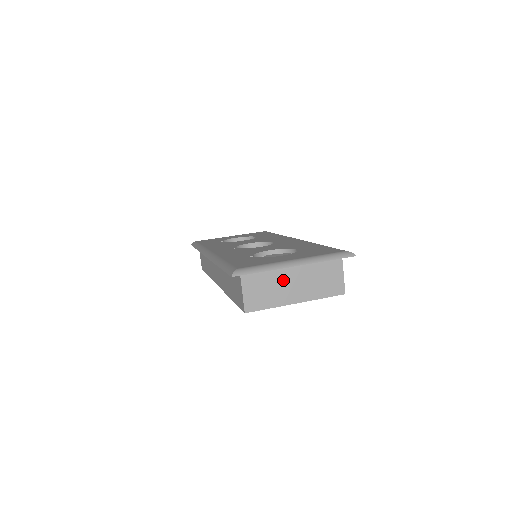
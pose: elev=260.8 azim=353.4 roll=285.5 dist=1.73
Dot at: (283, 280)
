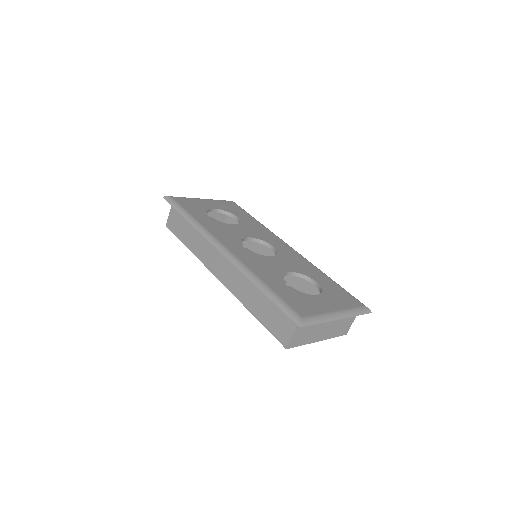
Dot at: (321, 325)
